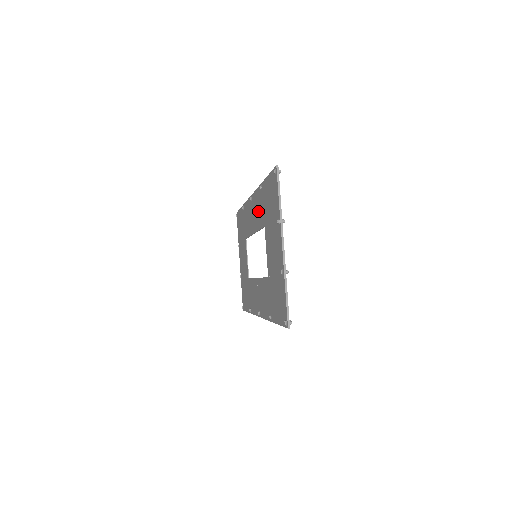
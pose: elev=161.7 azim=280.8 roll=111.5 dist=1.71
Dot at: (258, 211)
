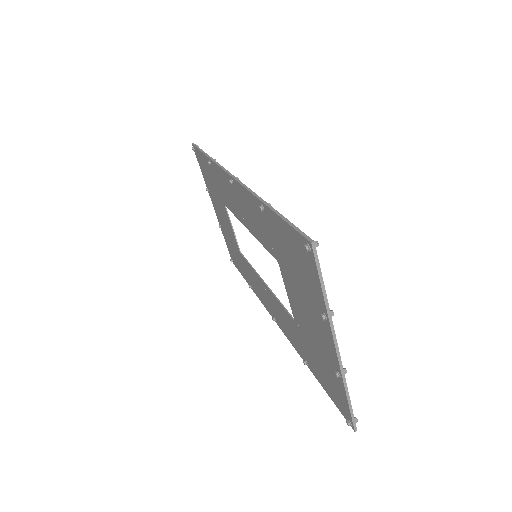
Dot at: (255, 222)
